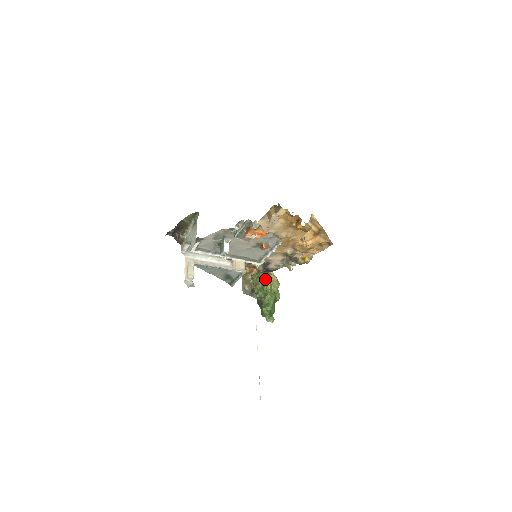
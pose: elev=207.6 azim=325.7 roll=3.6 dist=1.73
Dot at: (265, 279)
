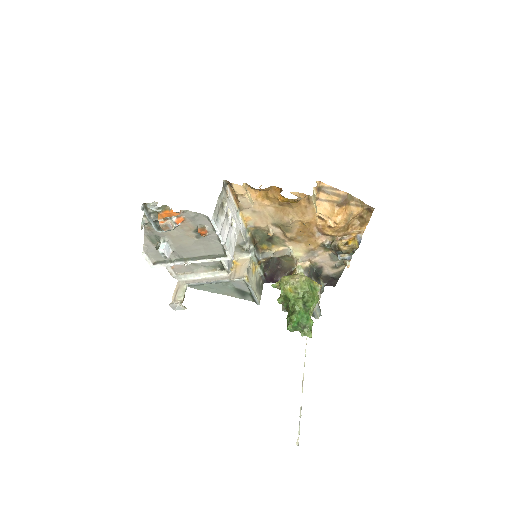
Dot at: (282, 282)
